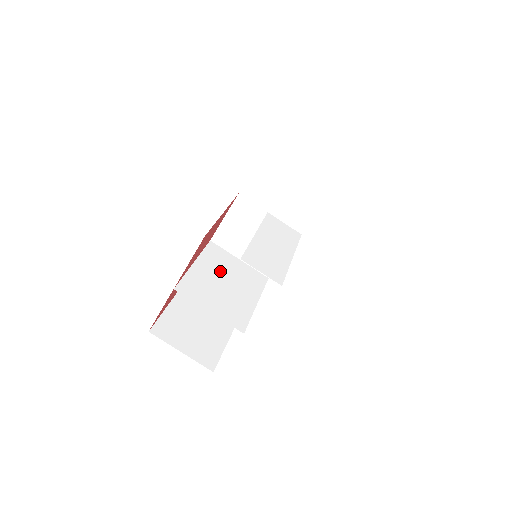
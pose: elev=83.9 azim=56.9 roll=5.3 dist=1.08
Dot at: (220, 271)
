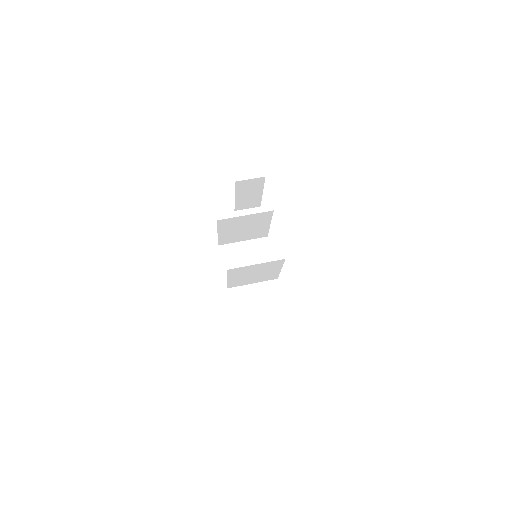
Dot at: (246, 278)
